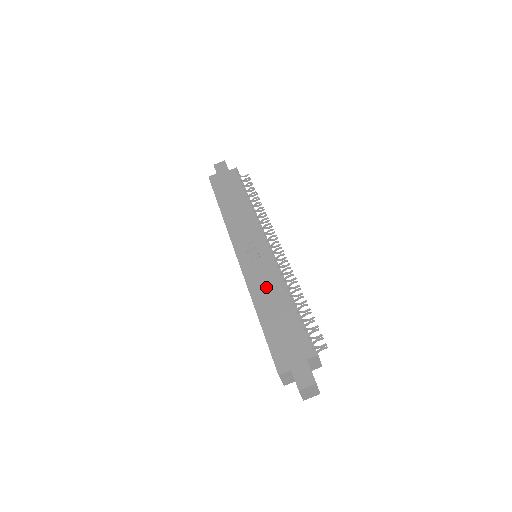
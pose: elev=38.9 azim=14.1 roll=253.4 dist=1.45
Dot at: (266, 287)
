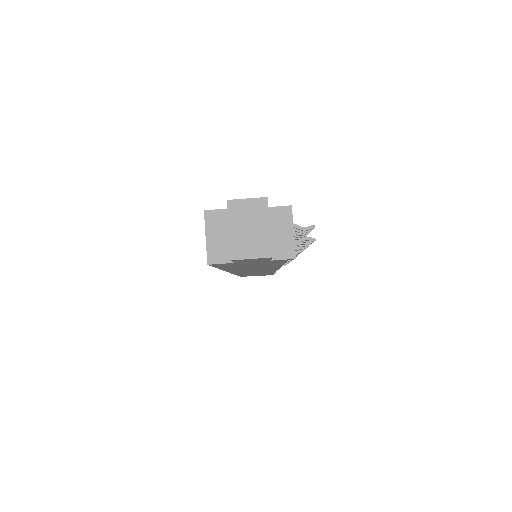
Dot at: occluded
